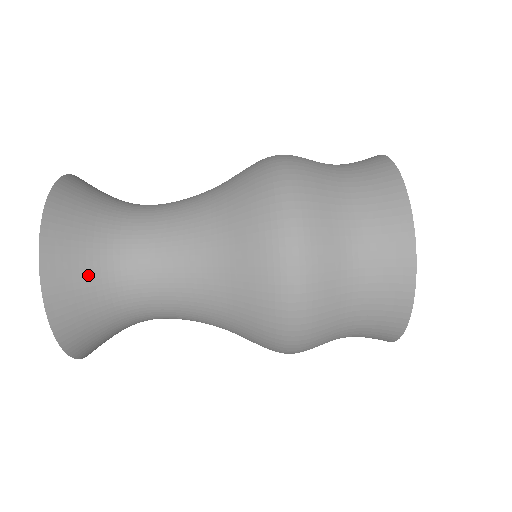
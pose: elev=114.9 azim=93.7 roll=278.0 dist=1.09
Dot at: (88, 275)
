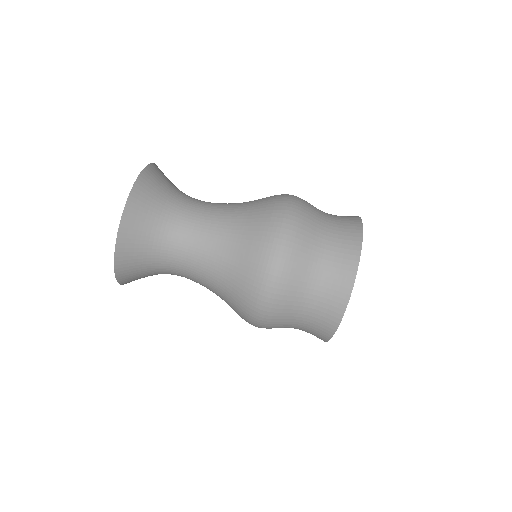
Dot at: (143, 259)
